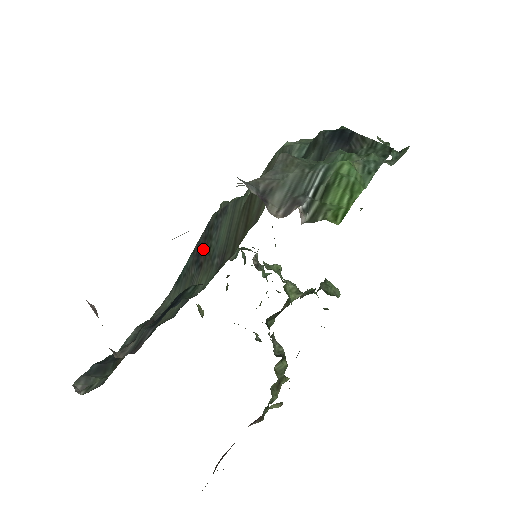
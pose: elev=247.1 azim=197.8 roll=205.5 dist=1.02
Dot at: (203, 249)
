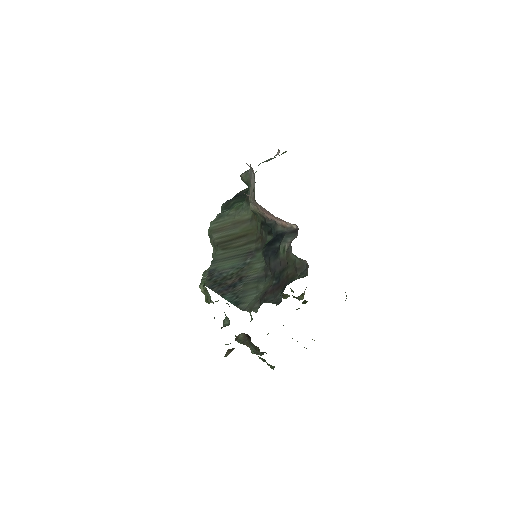
Dot at: (228, 282)
